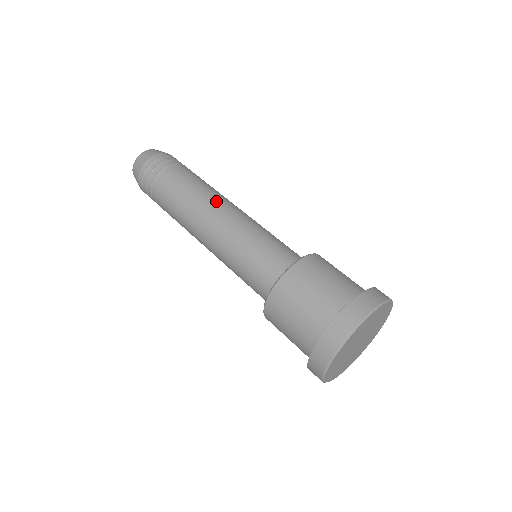
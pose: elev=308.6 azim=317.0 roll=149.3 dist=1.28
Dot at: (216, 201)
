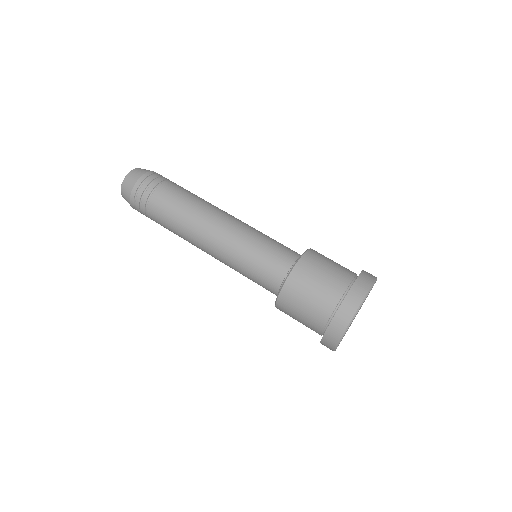
Dot at: (201, 230)
